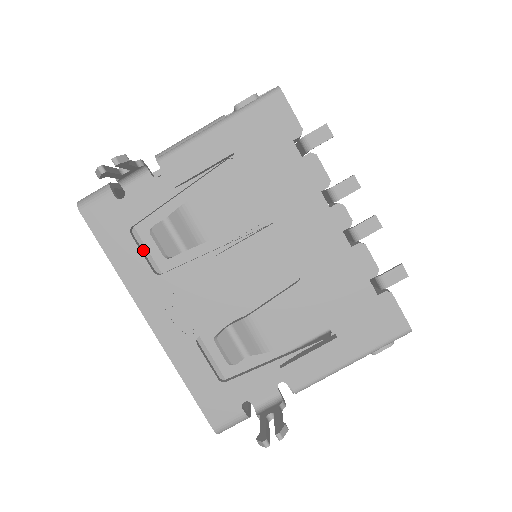
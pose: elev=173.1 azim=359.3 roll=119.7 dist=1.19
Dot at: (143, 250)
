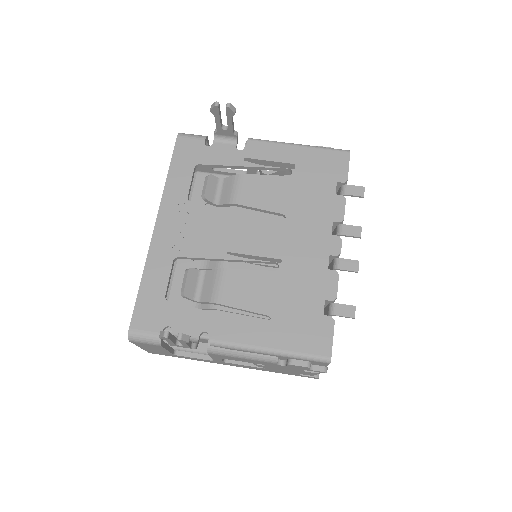
Dot at: occluded
